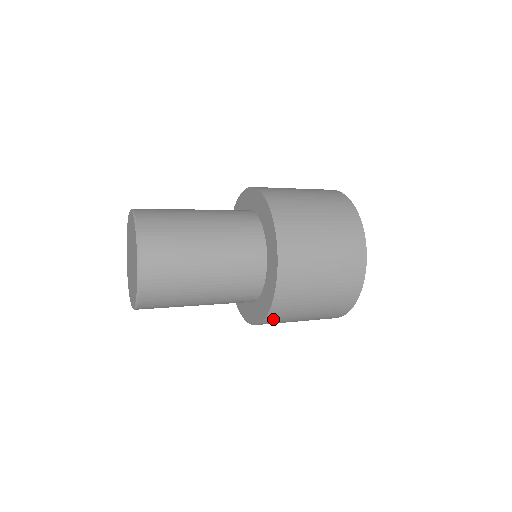
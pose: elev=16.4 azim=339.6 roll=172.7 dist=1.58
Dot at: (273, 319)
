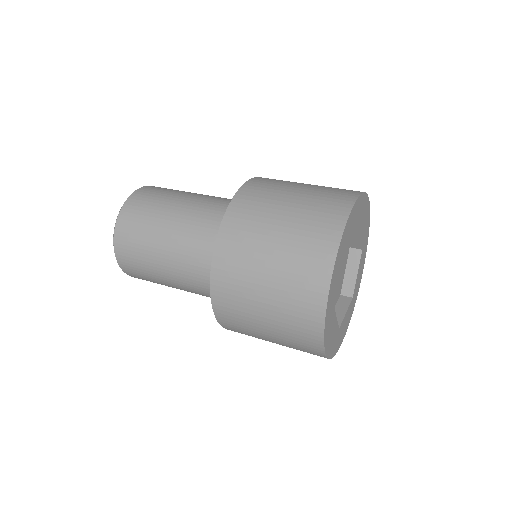
Dot at: occluded
